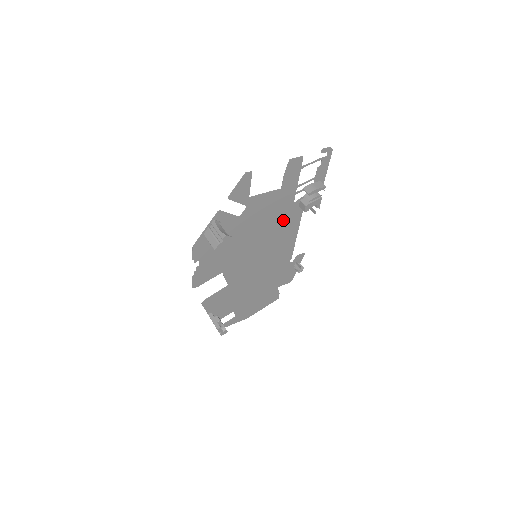
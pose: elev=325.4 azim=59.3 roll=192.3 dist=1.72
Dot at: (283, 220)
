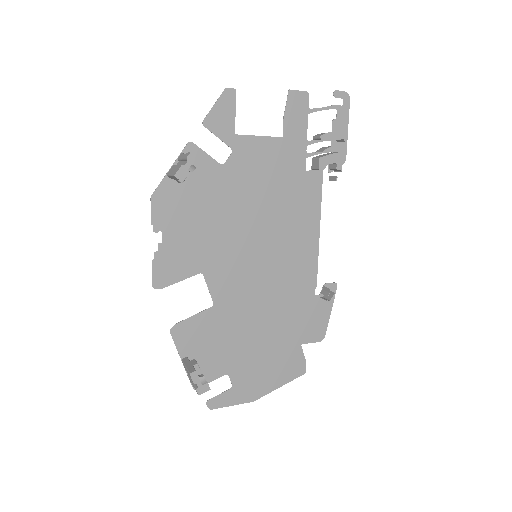
Dot at: (293, 200)
